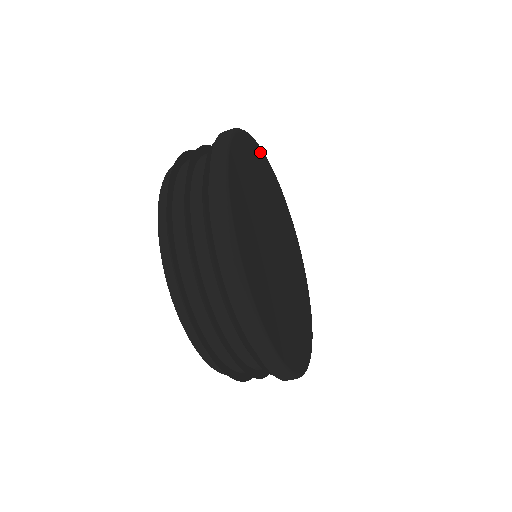
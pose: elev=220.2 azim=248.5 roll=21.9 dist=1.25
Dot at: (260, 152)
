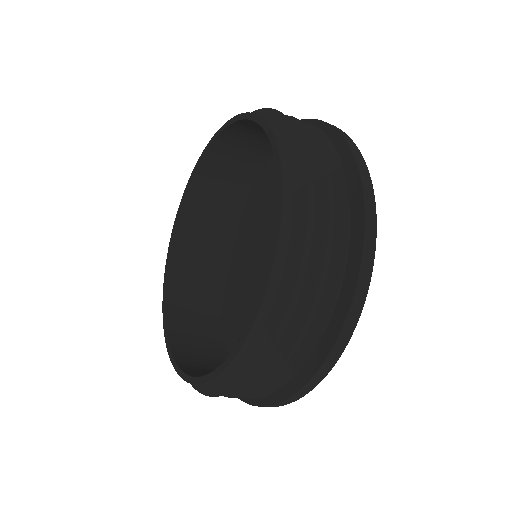
Dot at: occluded
